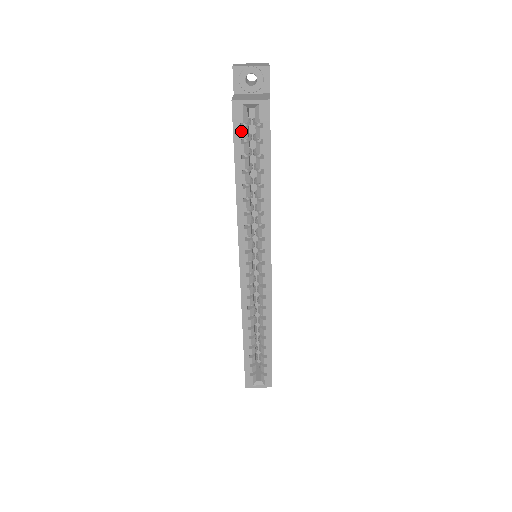
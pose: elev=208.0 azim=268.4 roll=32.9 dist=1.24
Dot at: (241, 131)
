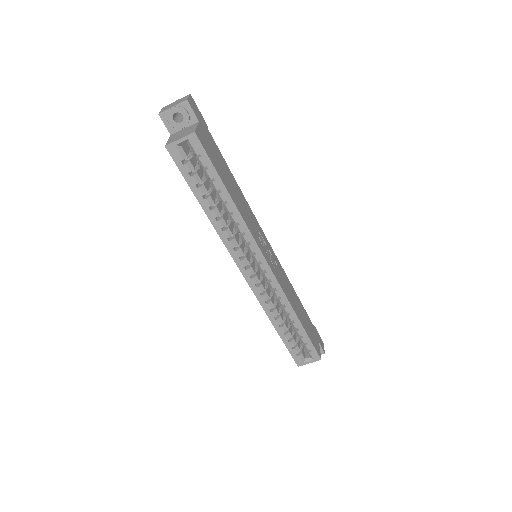
Dot at: (185, 166)
